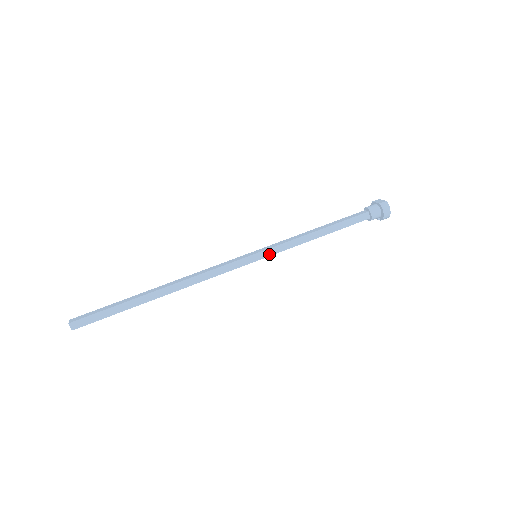
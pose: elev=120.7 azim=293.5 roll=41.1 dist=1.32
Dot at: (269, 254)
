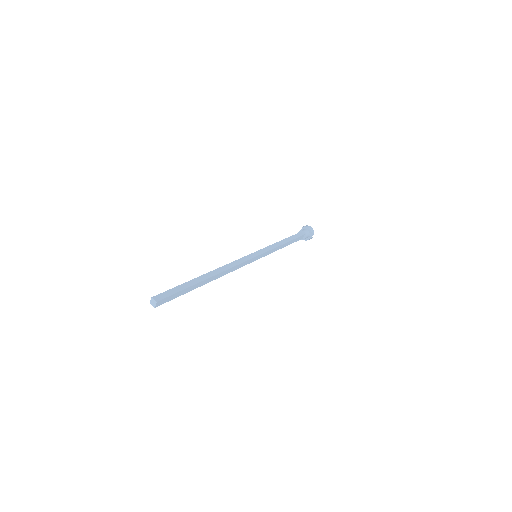
Dot at: (263, 252)
